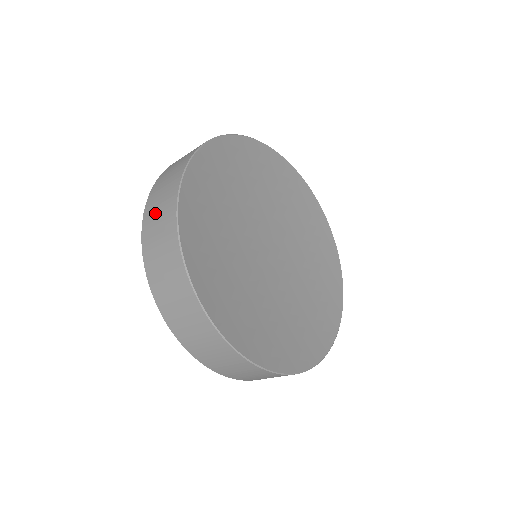
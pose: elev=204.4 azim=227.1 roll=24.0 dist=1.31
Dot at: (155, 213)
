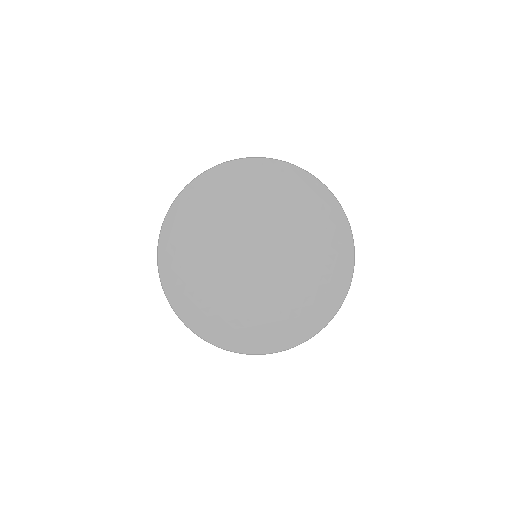
Dot at: occluded
